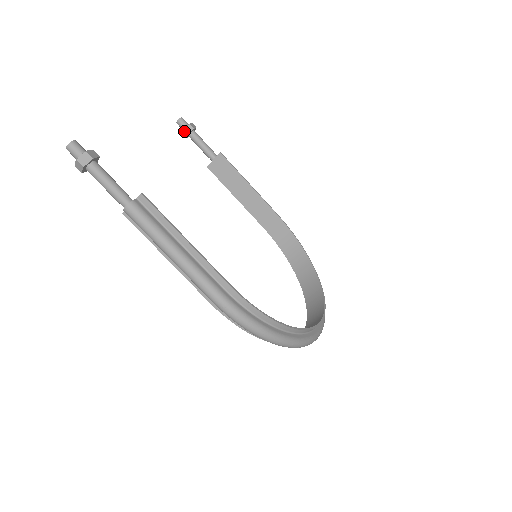
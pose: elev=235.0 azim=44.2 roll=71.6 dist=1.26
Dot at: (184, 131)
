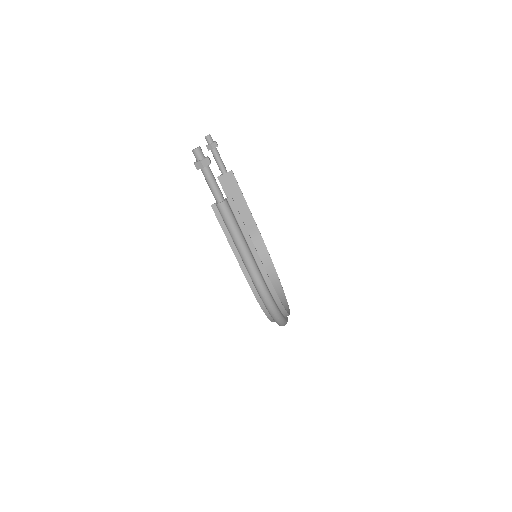
Dot at: (210, 145)
